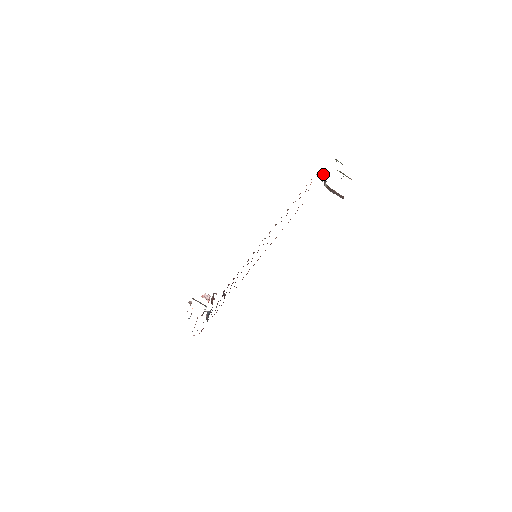
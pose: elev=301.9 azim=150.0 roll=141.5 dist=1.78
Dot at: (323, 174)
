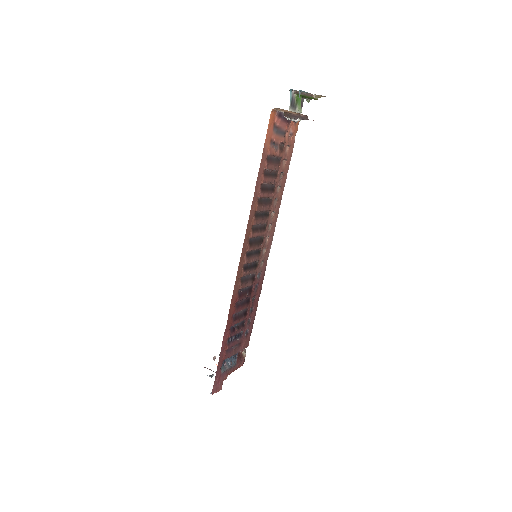
Dot at: occluded
